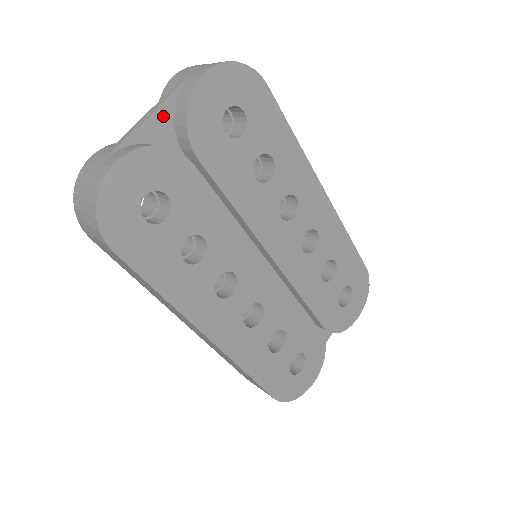
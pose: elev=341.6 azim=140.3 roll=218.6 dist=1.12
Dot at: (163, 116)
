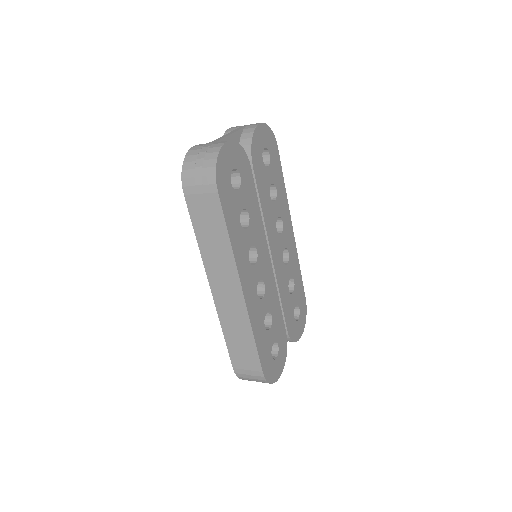
Dot at: (236, 138)
